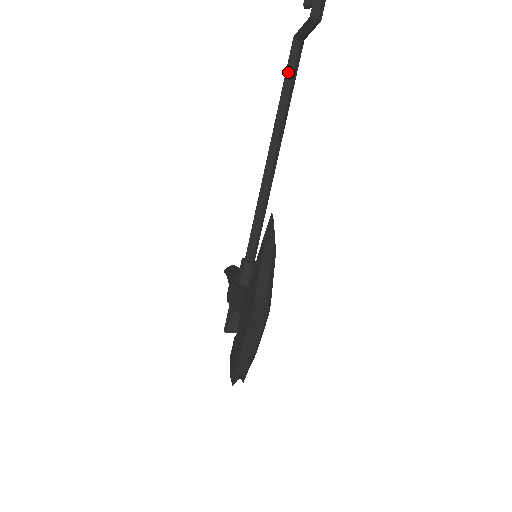
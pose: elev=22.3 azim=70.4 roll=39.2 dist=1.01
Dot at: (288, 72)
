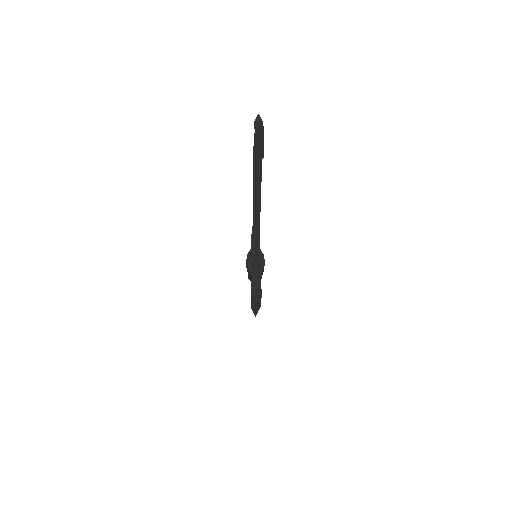
Dot at: (254, 166)
